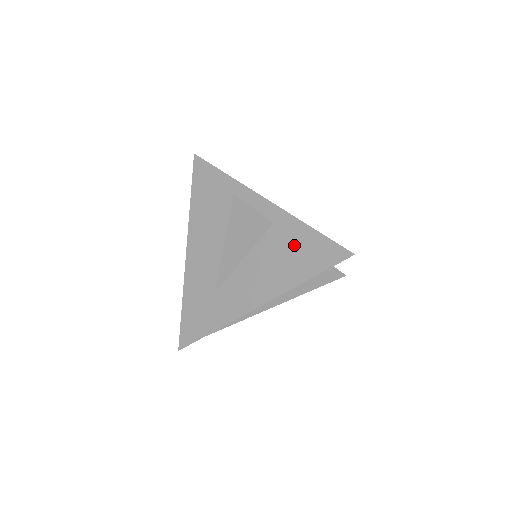
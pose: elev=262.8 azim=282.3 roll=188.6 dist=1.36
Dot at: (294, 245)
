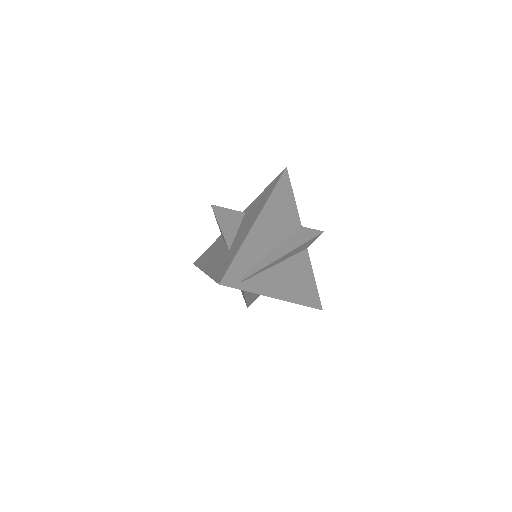
Dot at: (259, 199)
